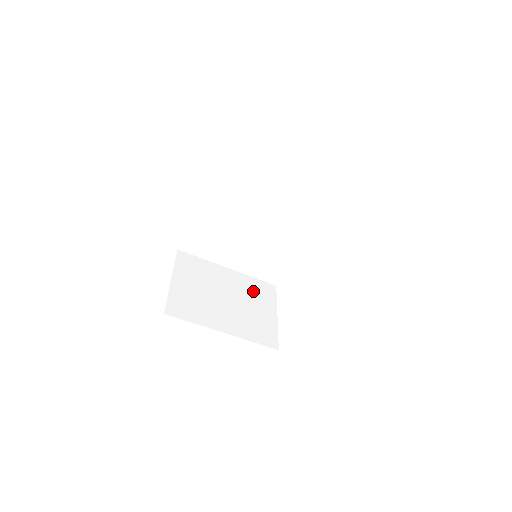
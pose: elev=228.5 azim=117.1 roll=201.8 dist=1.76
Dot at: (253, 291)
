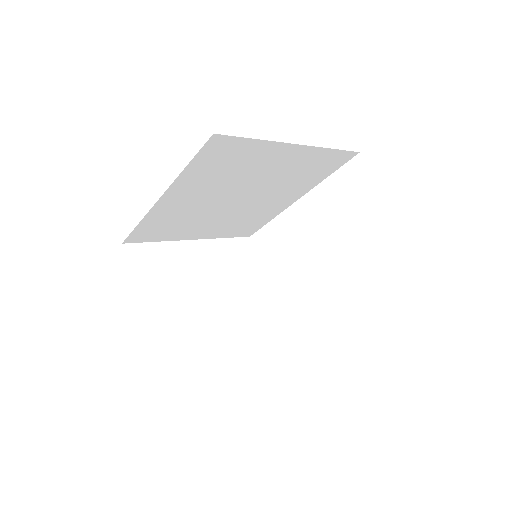
Dot at: (231, 261)
